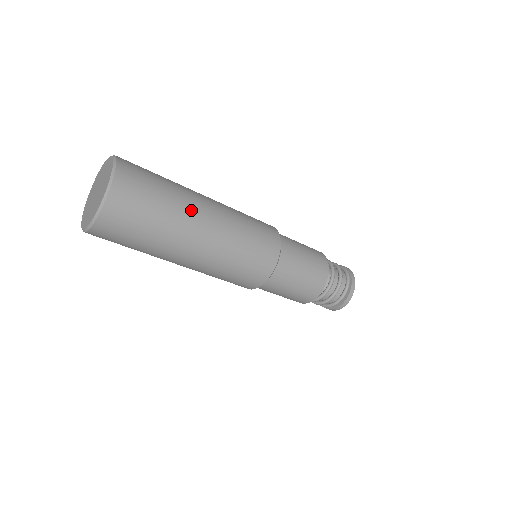
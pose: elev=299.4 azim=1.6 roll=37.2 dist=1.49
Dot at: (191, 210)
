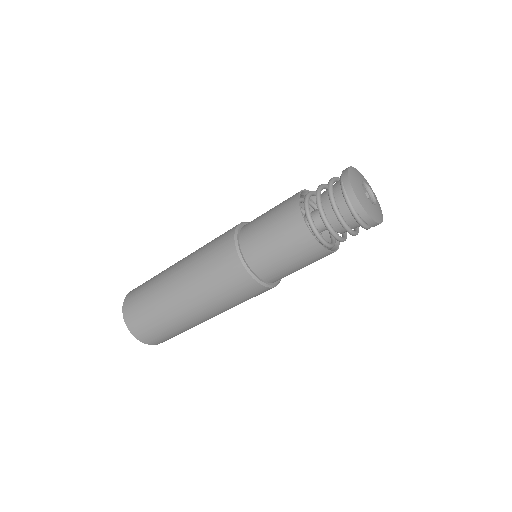
Dot at: (179, 317)
